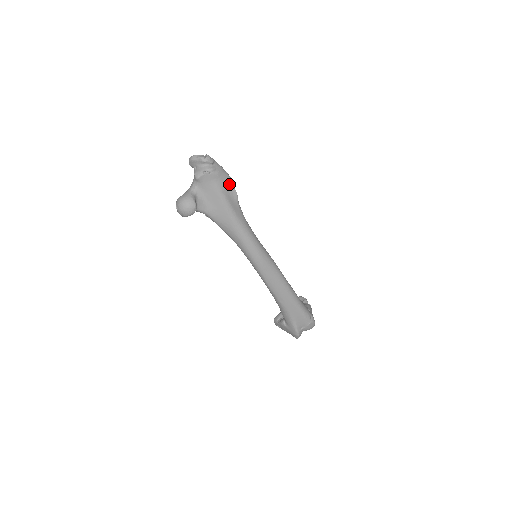
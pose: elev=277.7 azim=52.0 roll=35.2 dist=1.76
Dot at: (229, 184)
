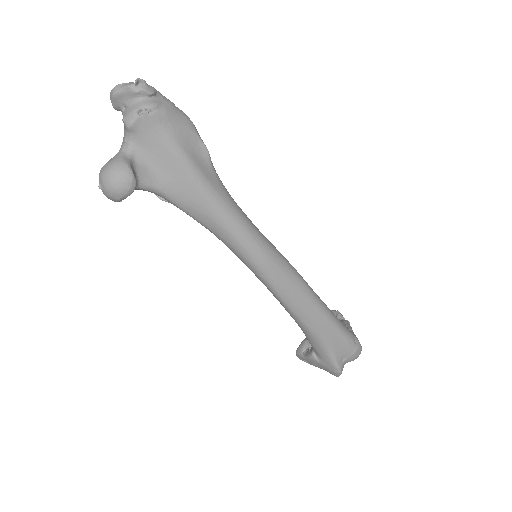
Dot at: (190, 132)
